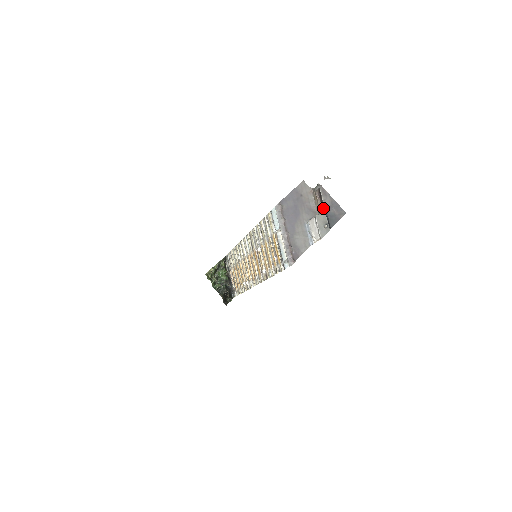
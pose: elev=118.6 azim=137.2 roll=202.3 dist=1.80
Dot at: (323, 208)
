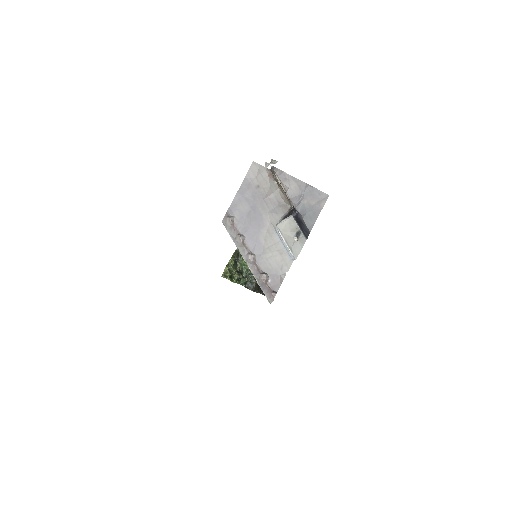
Dot at: (290, 201)
